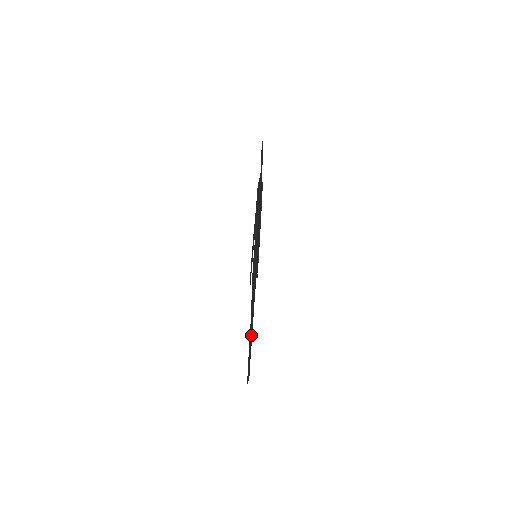
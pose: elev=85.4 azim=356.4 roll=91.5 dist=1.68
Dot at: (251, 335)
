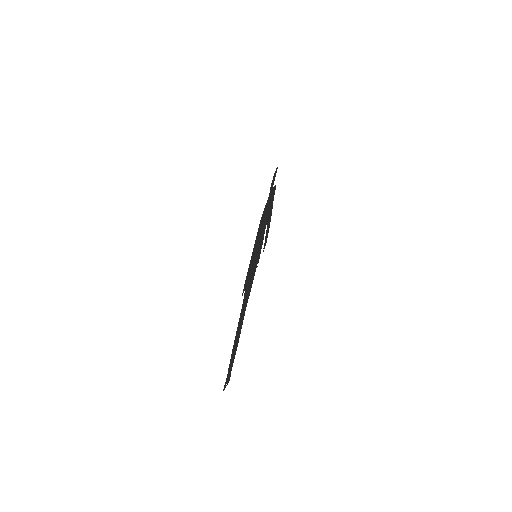
Dot at: (236, 336)
